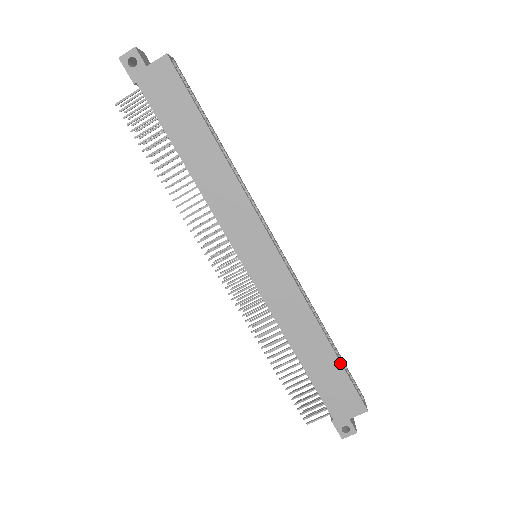
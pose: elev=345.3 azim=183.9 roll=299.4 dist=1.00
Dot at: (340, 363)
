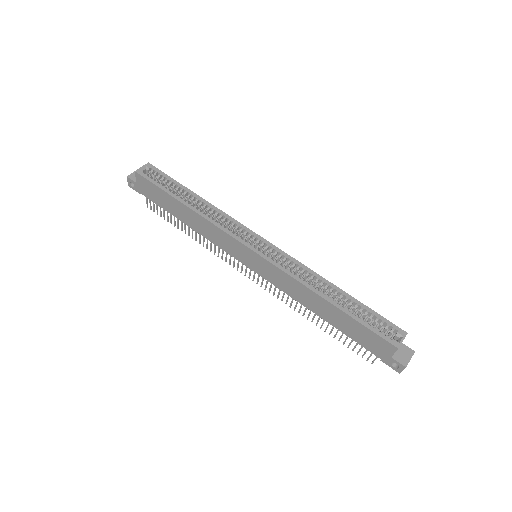
Dot at: (348, 316)
